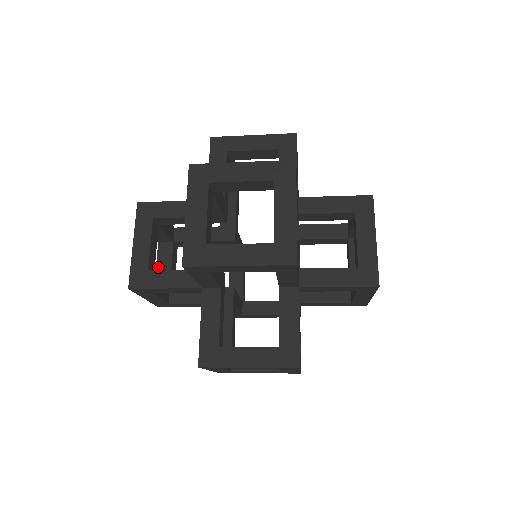
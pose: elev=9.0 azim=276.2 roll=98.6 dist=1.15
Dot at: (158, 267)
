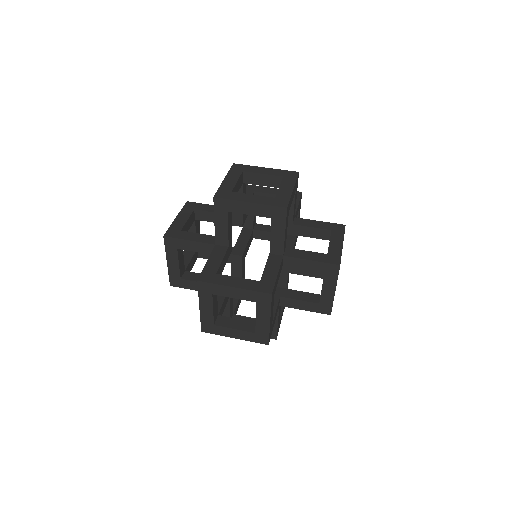
Dot at: occluded
